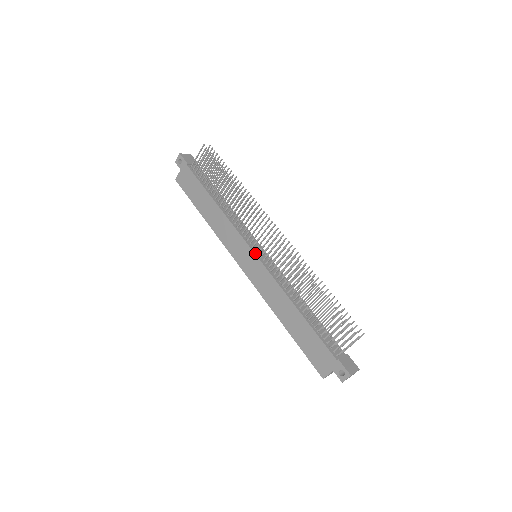
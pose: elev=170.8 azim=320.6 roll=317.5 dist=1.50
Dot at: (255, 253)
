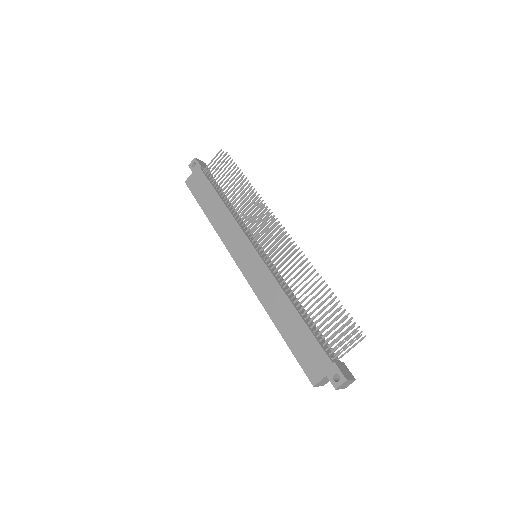
Dot at: (256, 250)
